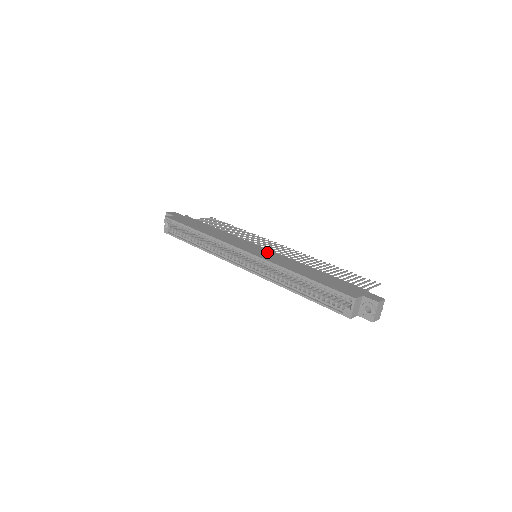
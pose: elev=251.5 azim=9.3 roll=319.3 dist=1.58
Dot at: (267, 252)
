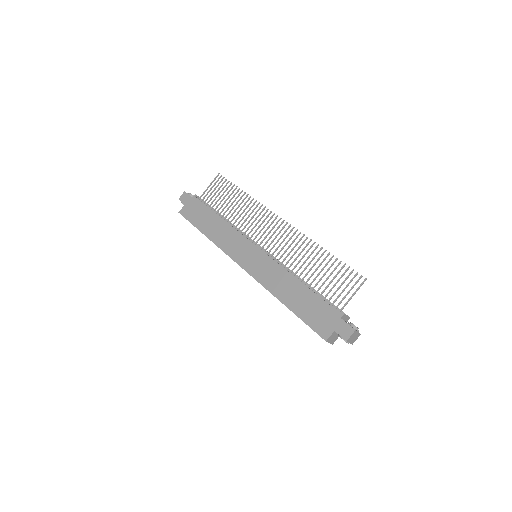
Dot at: (260, 260)
